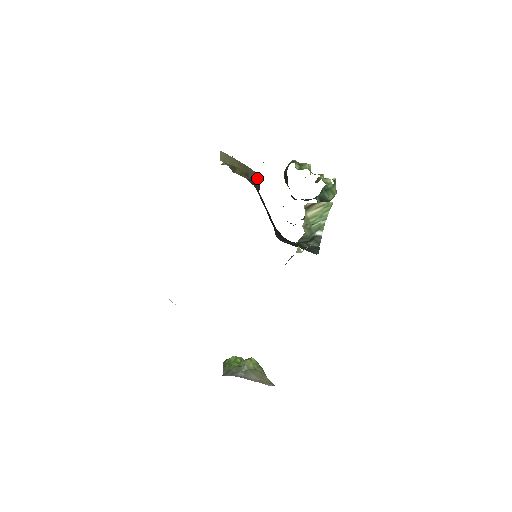
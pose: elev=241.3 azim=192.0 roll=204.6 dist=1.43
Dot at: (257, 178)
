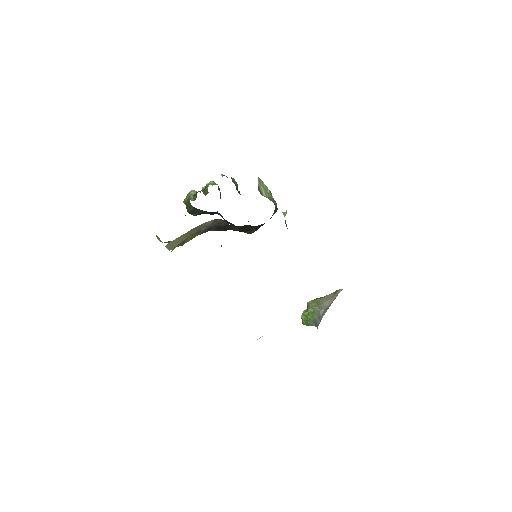
Dot at: (211, 223)
